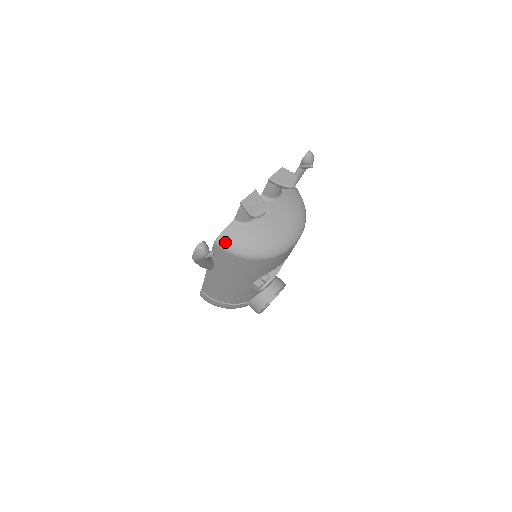
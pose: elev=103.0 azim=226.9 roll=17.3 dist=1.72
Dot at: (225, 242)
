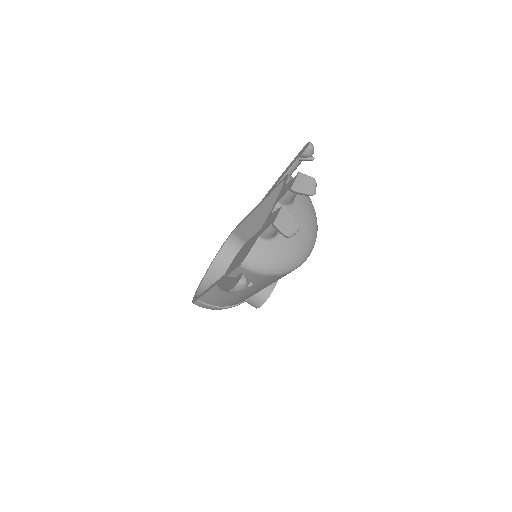
Dot at: (253, 264)
